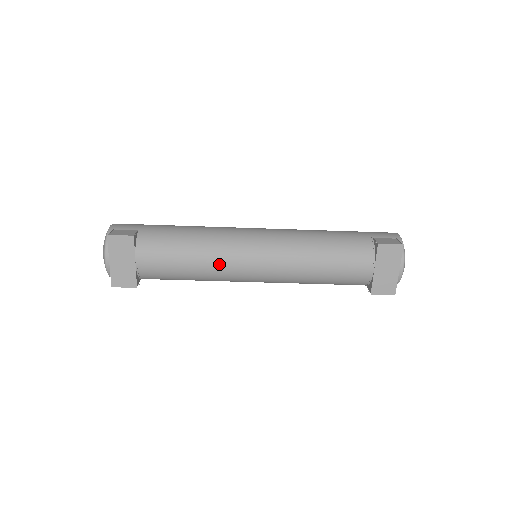
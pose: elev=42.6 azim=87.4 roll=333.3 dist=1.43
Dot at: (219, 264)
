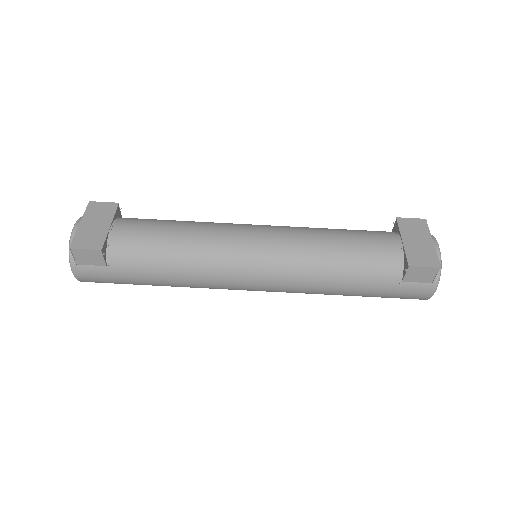
Dot at: (211, 232)
